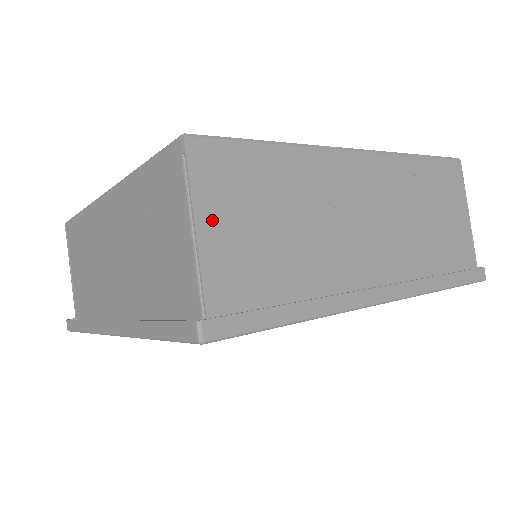
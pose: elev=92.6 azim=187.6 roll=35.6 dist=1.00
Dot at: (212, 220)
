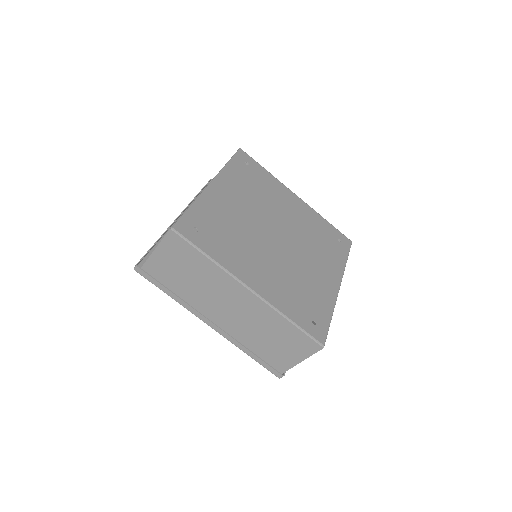
Dot at: (163, 252)
